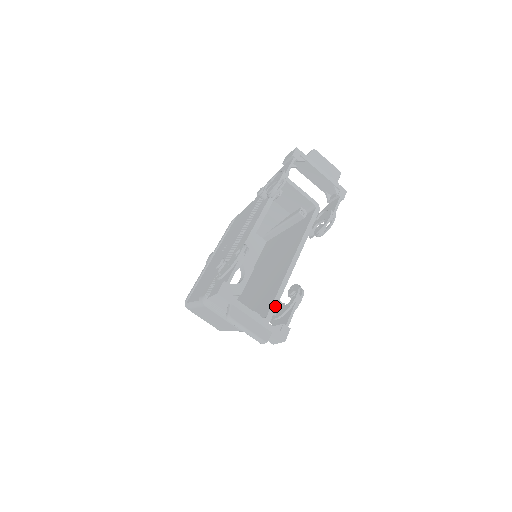
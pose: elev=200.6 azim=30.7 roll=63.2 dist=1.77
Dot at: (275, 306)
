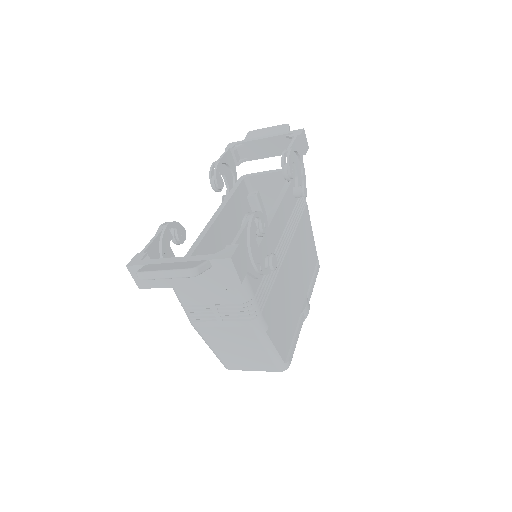
Dot at: occluded
